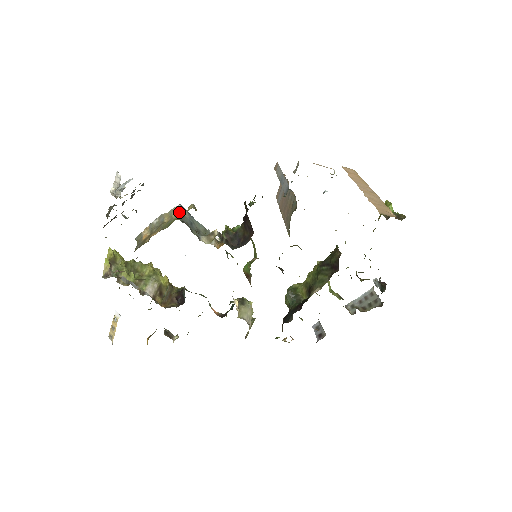
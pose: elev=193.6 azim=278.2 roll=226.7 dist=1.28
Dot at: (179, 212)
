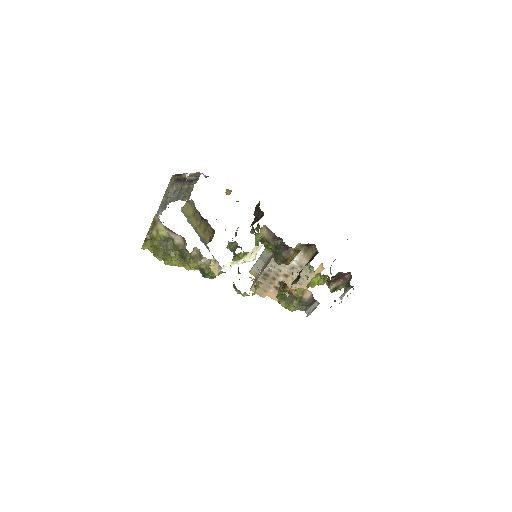
Dot at: occluded
